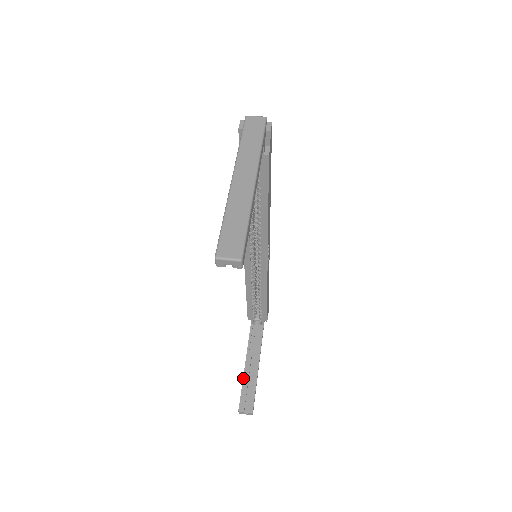
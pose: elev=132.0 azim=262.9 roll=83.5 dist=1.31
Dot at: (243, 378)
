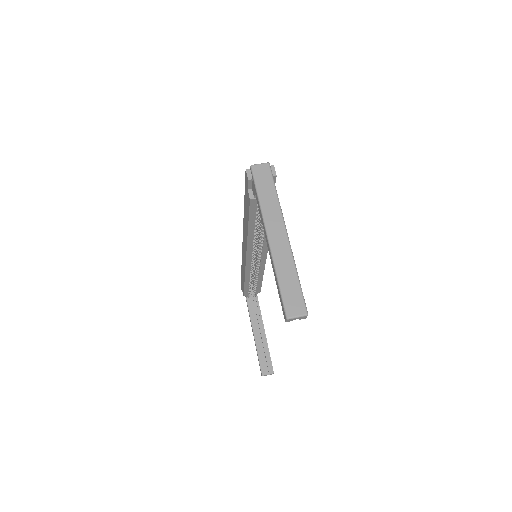
Dot at: (256, 347)
